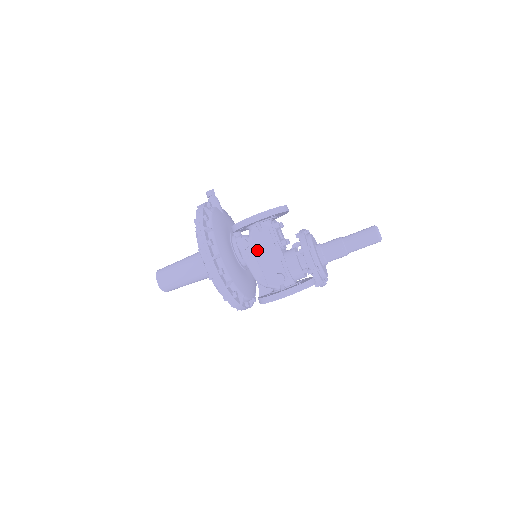
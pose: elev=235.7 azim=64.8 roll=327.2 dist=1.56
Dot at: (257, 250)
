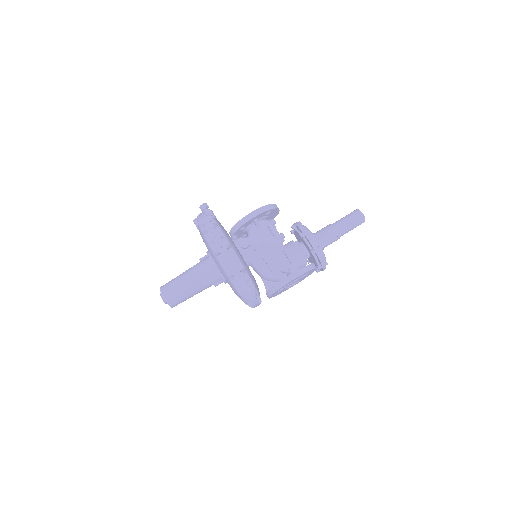
Dot at: (259, 246)
